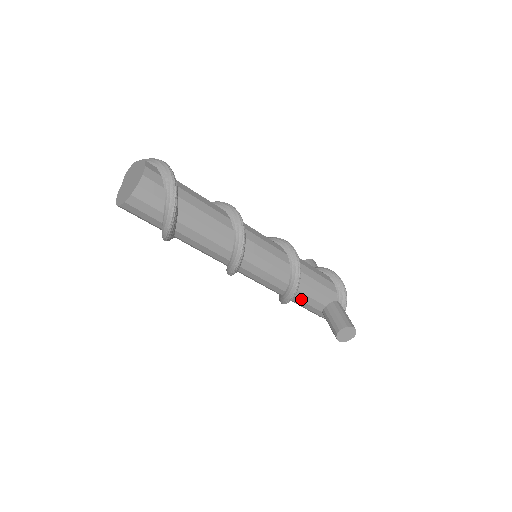
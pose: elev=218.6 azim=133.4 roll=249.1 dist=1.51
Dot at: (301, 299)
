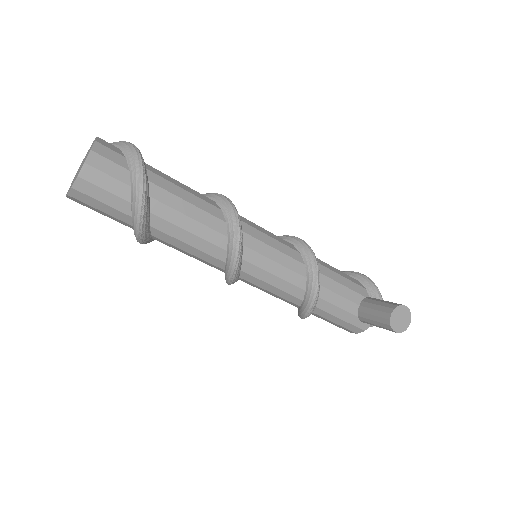
Dot at: (327, 300)
